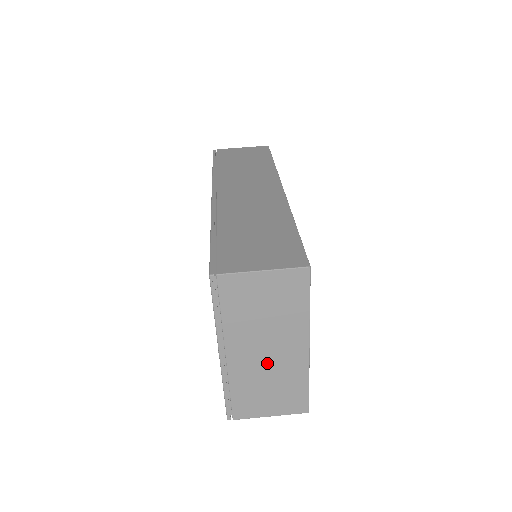
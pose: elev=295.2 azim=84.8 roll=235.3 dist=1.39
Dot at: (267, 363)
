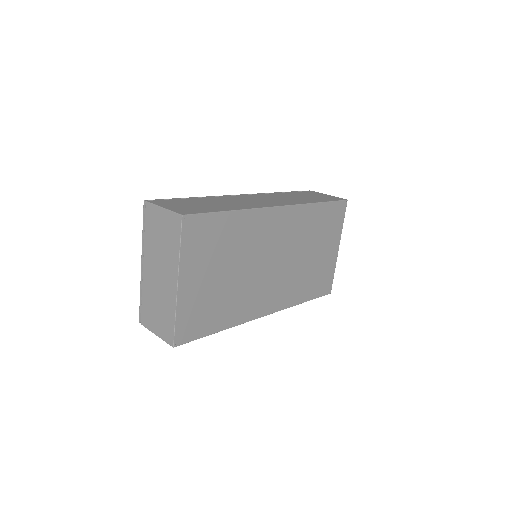
Dot at: (159, 285)
